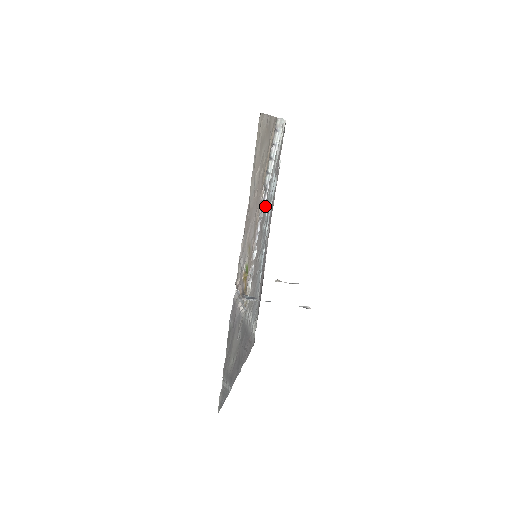
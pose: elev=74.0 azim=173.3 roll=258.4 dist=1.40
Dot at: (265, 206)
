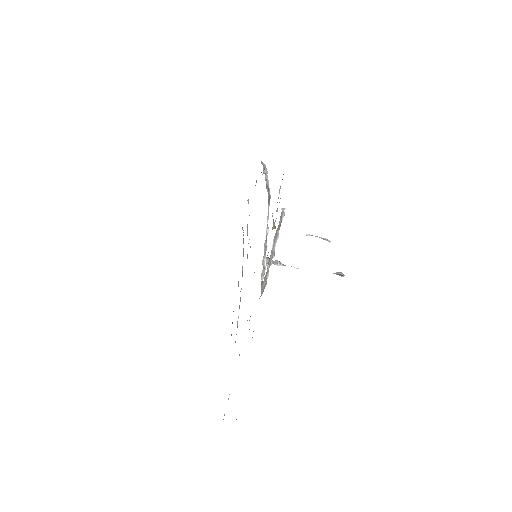
Dot at: (270, 197)
